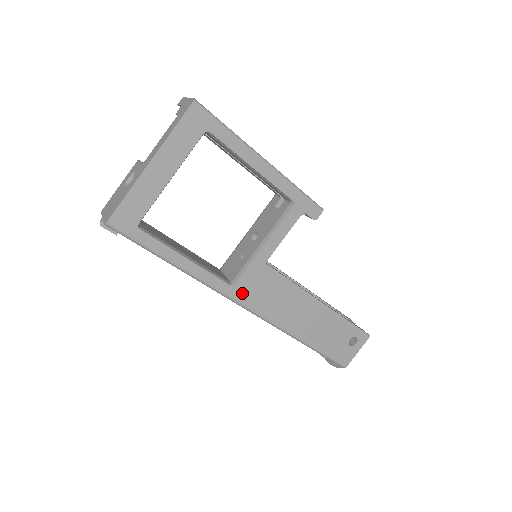
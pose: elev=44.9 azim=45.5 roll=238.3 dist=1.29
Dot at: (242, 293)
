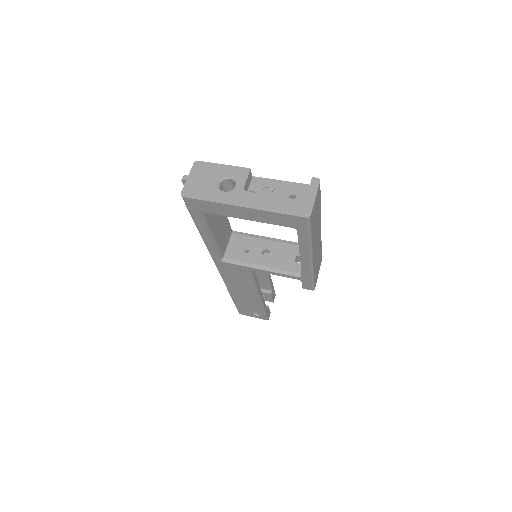
Dot at: (223, 266)
